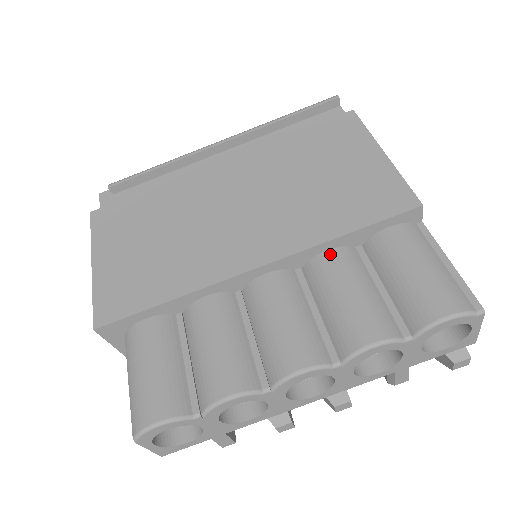
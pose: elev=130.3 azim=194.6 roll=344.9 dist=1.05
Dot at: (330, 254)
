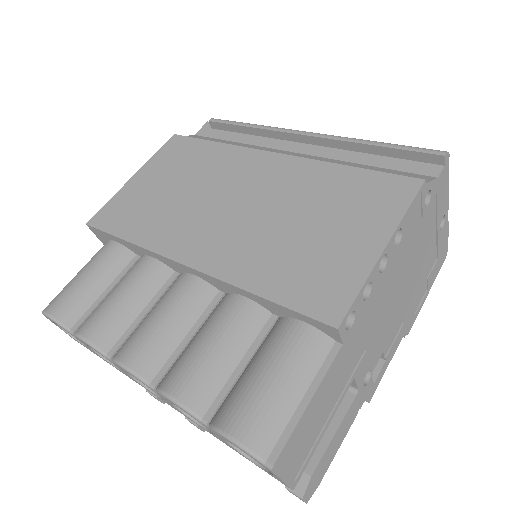
Dot at: (241, 301)
